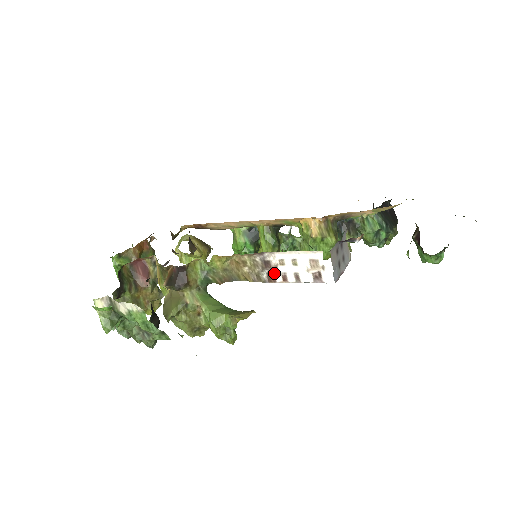
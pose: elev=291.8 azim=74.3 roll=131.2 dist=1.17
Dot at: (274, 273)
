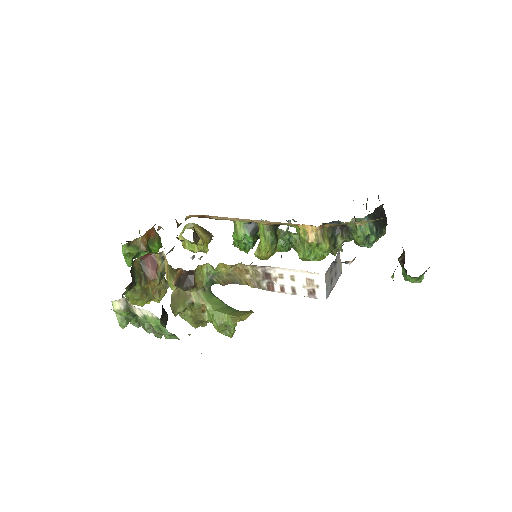
Dot at: (273, 283)
